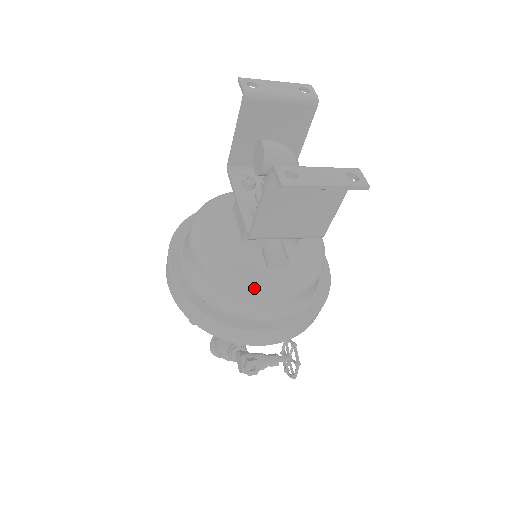
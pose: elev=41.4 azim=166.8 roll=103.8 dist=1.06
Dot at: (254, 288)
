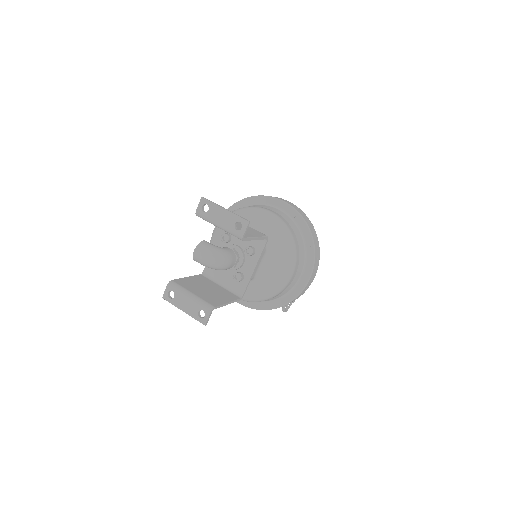
Dot at: occluded
